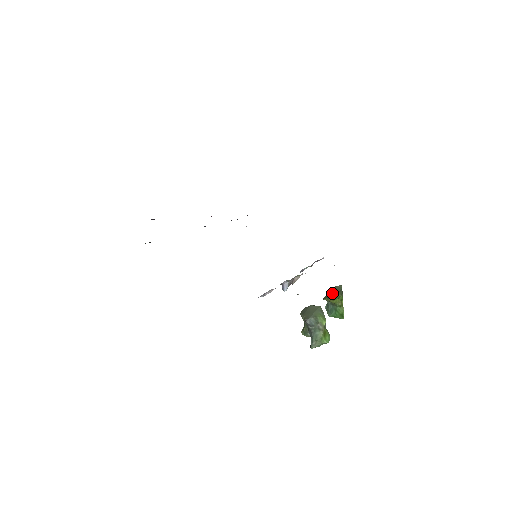
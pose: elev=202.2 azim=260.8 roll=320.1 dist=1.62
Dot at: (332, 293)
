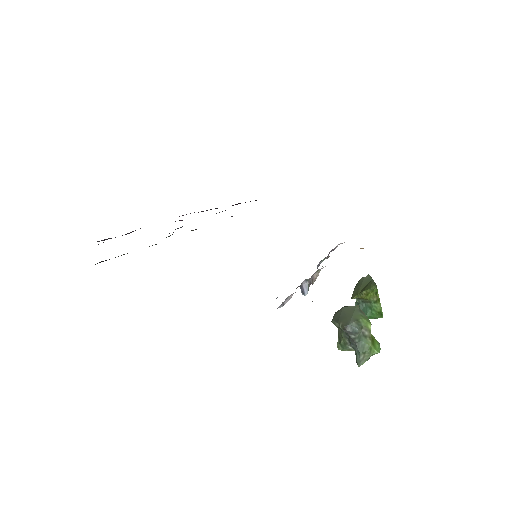
Dot at: (361, 287)
